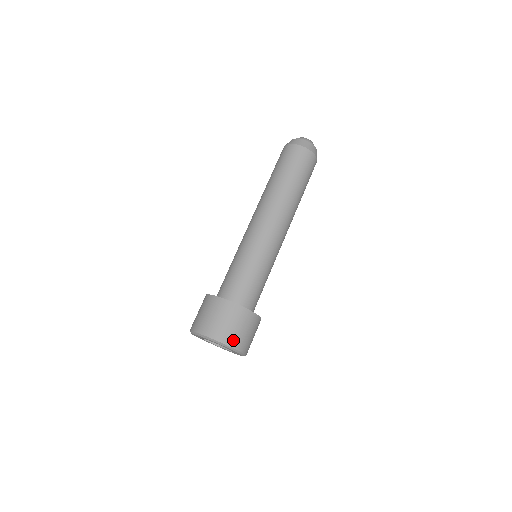
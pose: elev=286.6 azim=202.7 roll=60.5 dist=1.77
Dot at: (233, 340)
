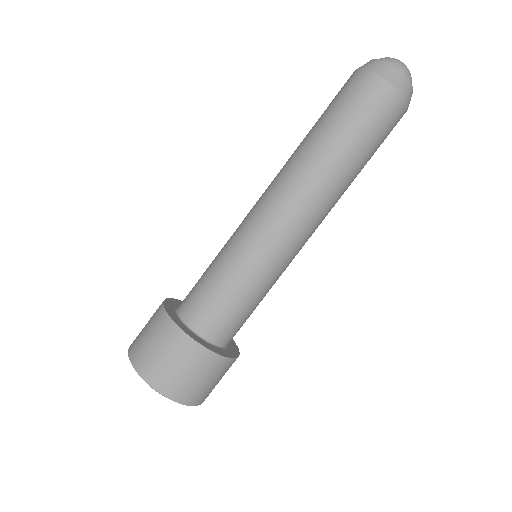
Dot at: (172, 388)
